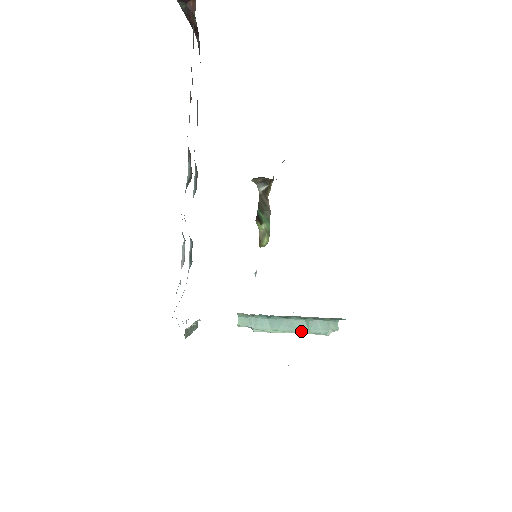
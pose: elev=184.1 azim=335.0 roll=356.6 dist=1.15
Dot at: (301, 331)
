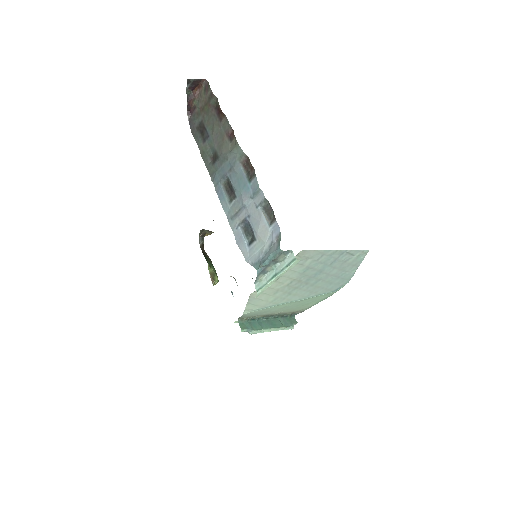
Dot at: (279, 327)
